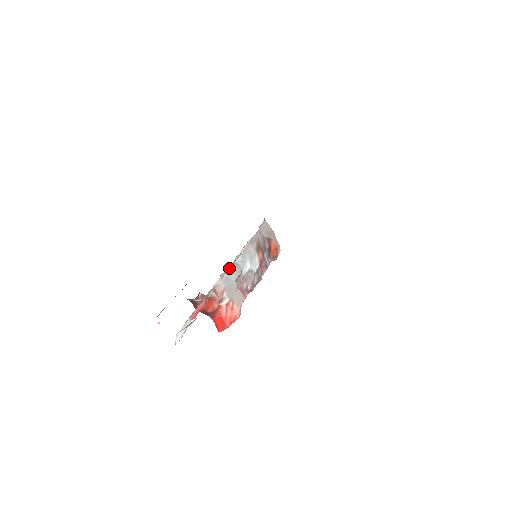
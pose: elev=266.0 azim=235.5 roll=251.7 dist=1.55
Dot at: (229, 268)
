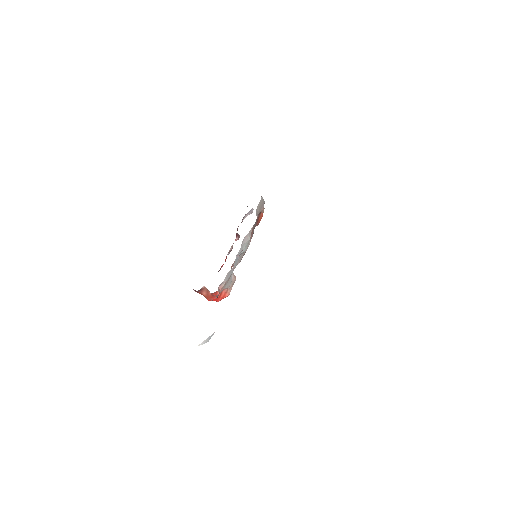
Dot at: occluded
